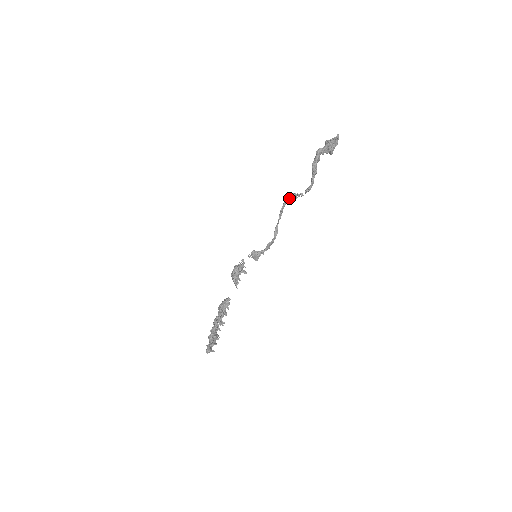
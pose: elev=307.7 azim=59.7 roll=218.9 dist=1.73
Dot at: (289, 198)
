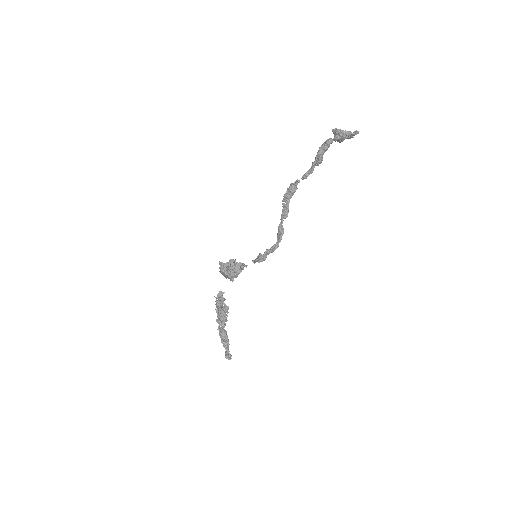
Dot at: (292, 193)
